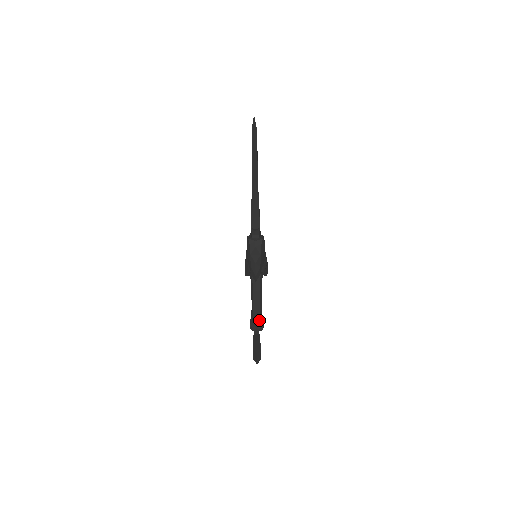
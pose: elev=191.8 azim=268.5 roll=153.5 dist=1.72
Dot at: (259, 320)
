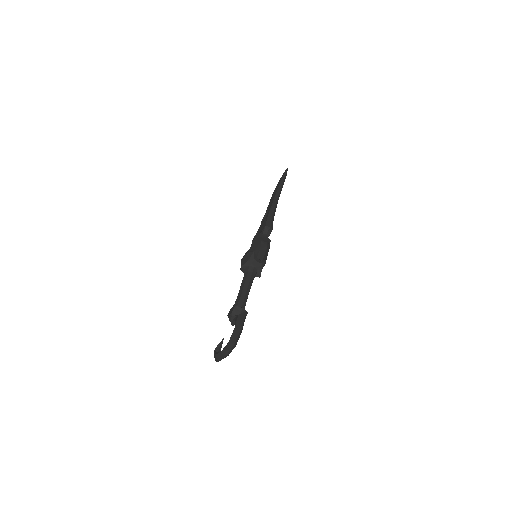
Dot at: occluded
